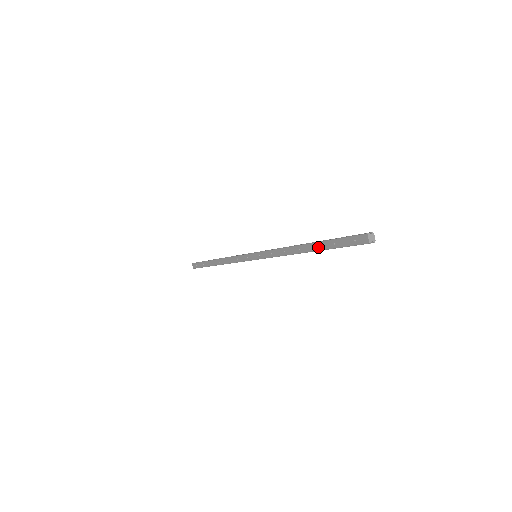
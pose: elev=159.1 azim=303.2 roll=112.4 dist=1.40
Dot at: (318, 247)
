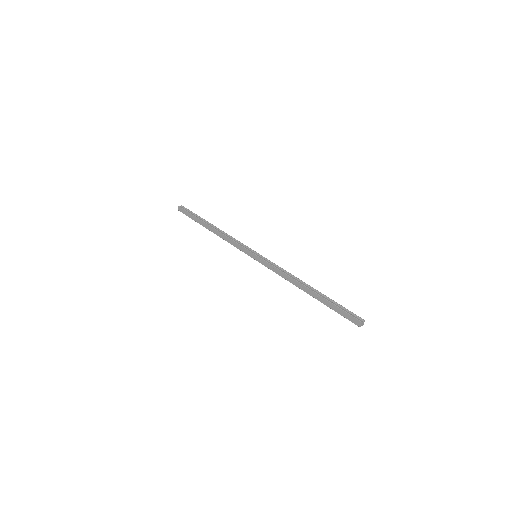
Dot at: (319, 299)
